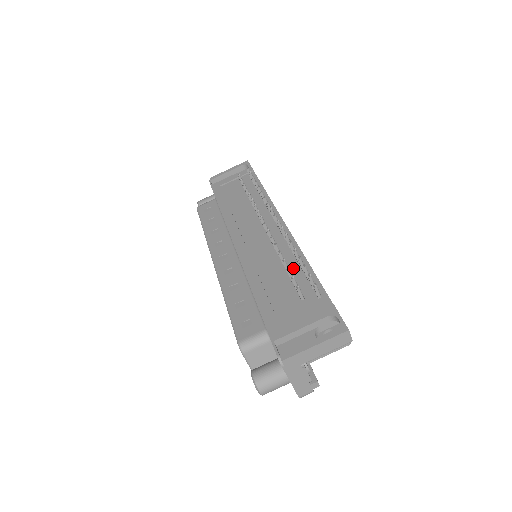
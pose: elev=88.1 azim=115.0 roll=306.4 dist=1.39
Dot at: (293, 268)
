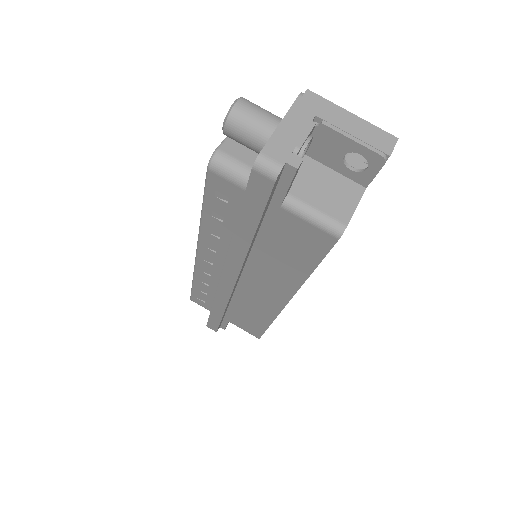
Dot at: occluded
